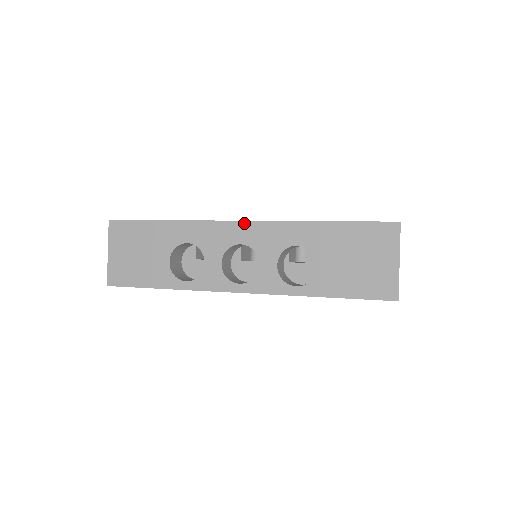
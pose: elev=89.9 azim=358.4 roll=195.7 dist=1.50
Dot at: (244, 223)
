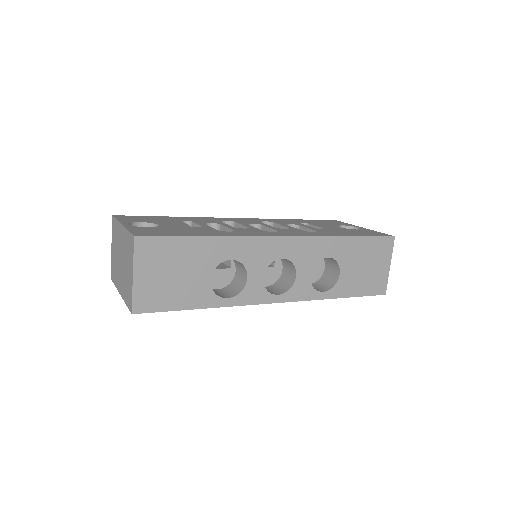
Dot at: (287, 238)
